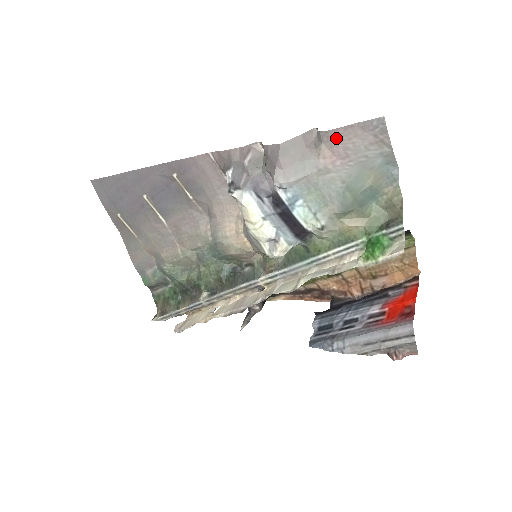
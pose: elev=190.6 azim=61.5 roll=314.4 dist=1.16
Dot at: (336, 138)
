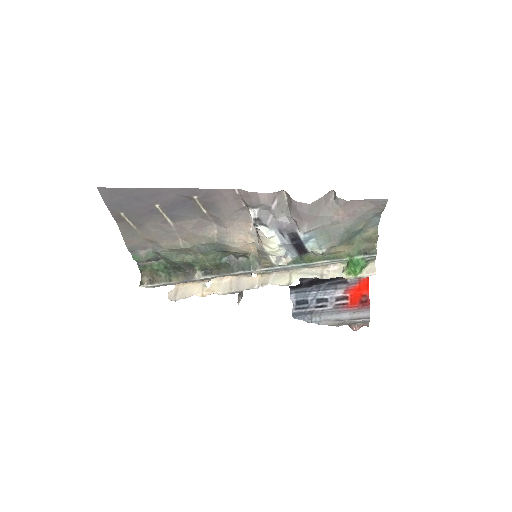
Dot at: (351, 205)
